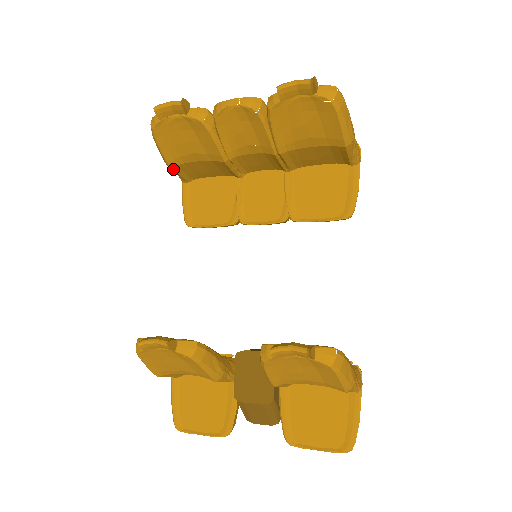
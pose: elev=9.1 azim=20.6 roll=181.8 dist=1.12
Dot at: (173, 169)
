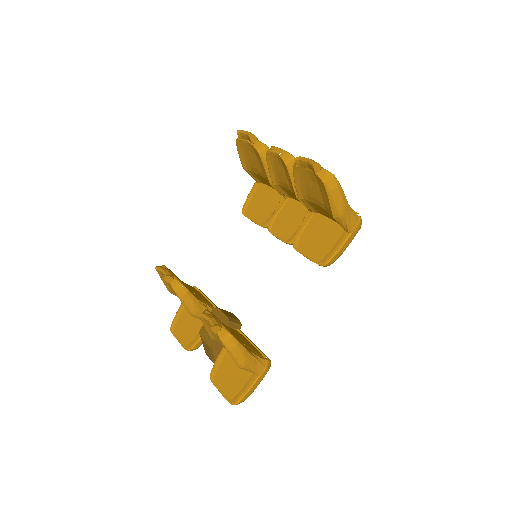
Dot at: (246, 171)
